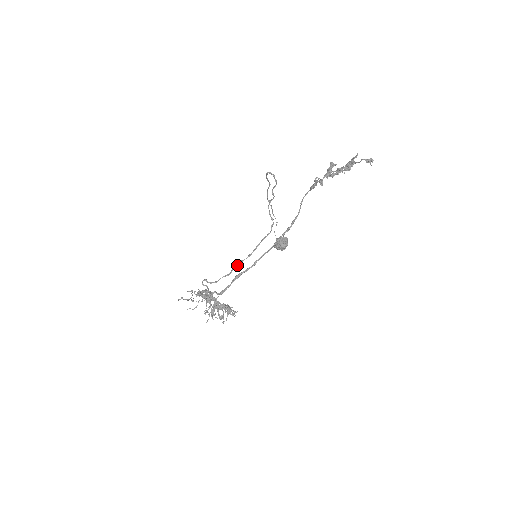
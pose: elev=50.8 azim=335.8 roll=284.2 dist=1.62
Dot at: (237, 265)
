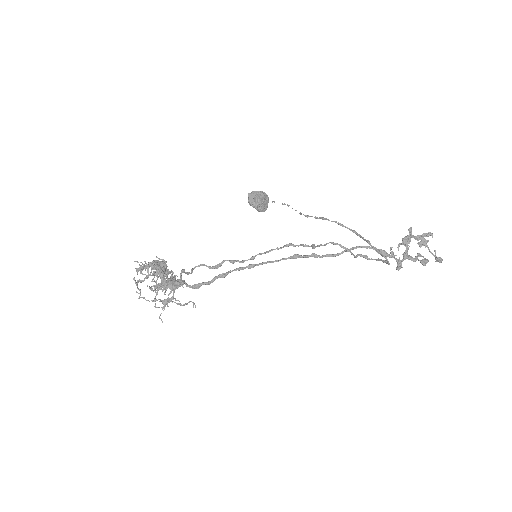
Dot at: (232, 263)
